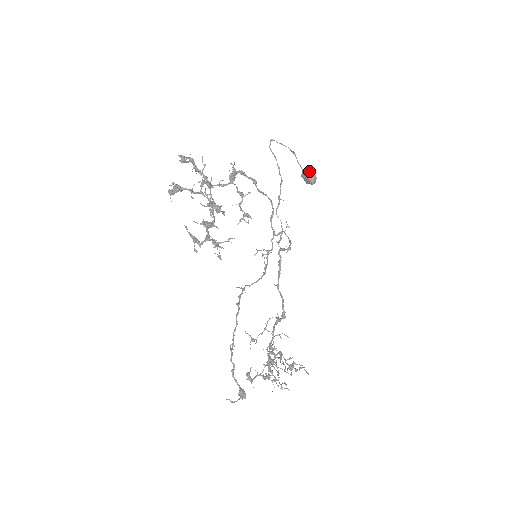
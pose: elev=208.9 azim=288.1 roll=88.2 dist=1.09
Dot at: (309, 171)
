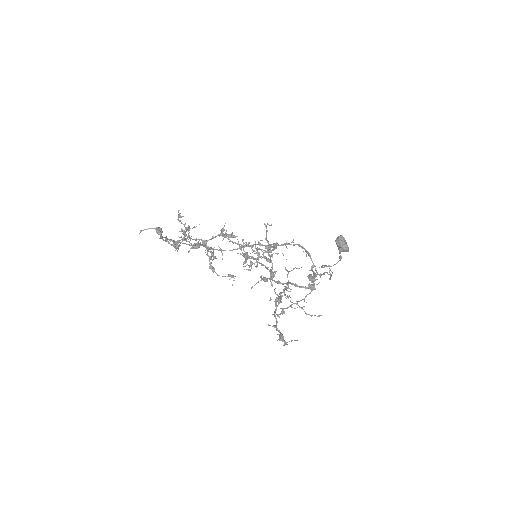
Dot at: occluded
